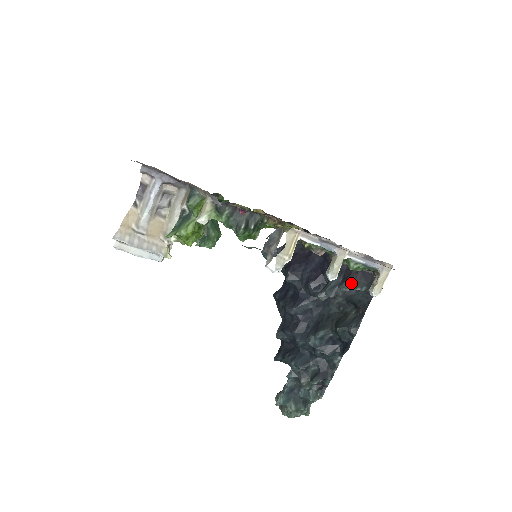
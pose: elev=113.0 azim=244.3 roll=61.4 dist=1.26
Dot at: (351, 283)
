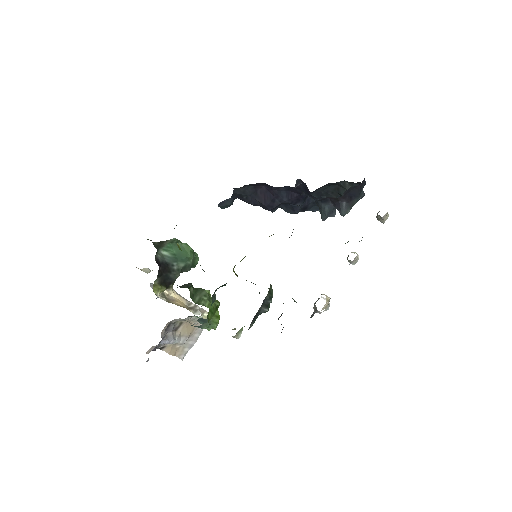
Dot at: (347, 208)
